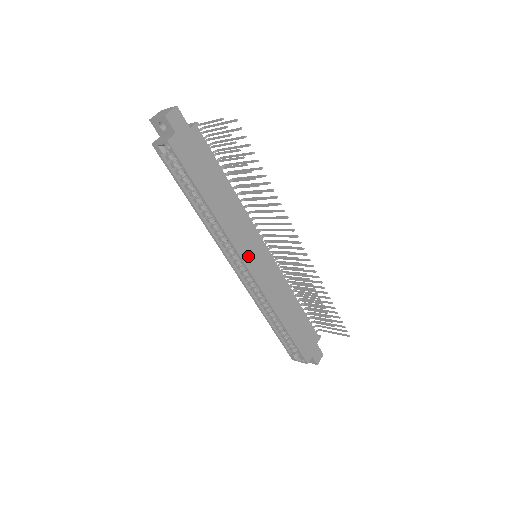
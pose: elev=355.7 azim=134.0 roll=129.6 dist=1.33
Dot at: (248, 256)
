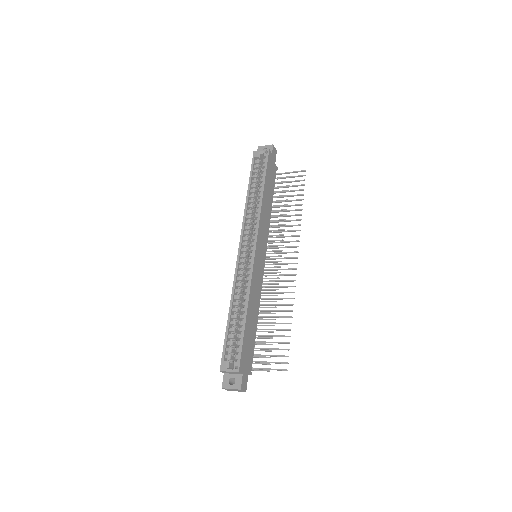
Dot at: (259, 241)
